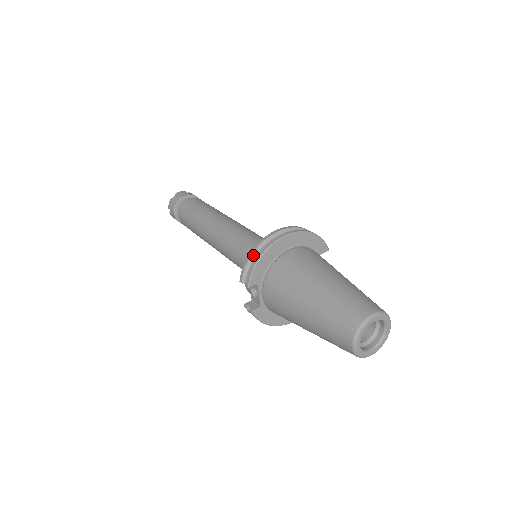
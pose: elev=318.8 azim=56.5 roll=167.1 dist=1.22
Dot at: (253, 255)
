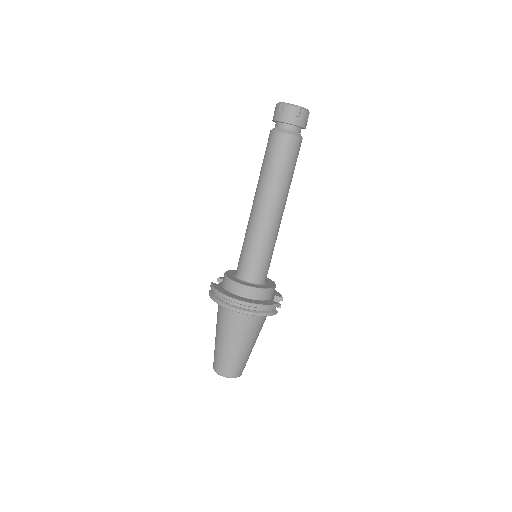
Dot at: (216, 293)
